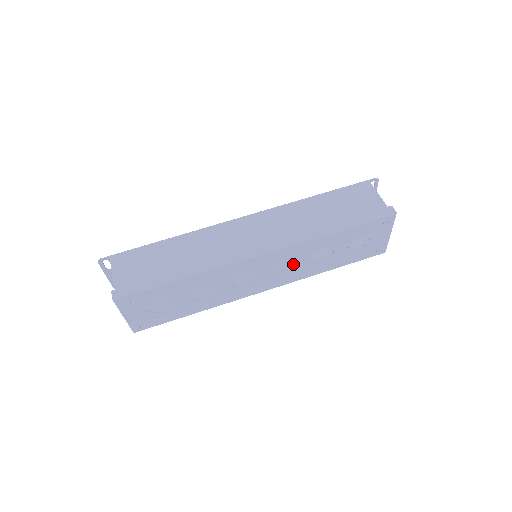
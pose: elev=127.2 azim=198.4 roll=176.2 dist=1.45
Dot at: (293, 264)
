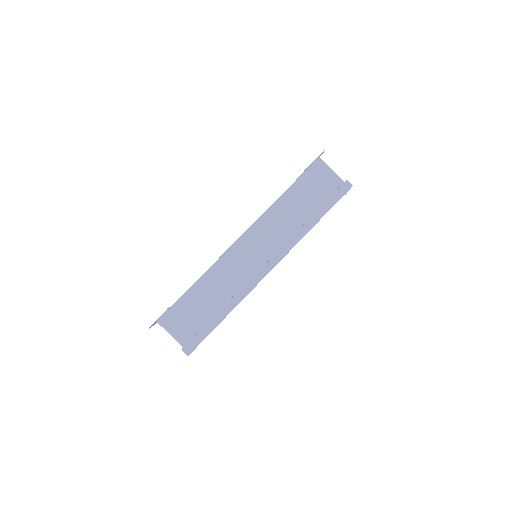
Dot at: occluded
